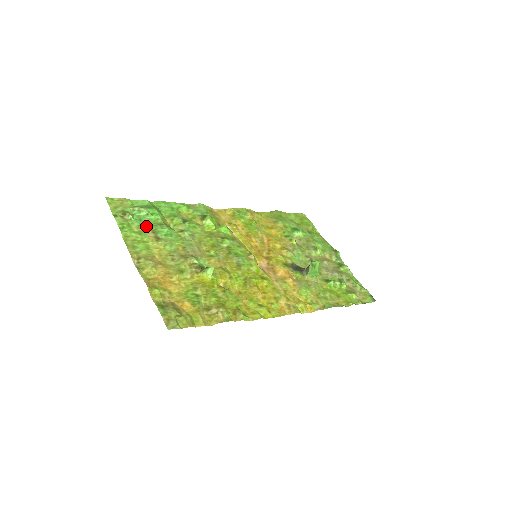
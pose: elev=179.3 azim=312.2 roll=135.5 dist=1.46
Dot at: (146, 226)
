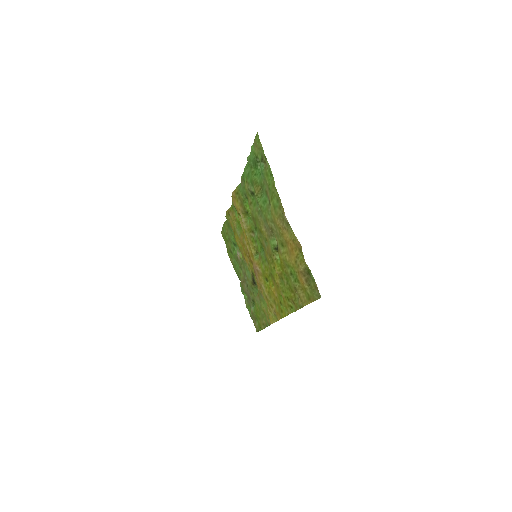
Dot at: (265, 183)
